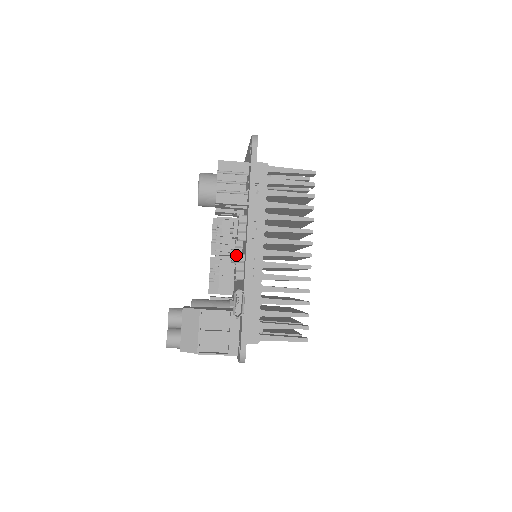
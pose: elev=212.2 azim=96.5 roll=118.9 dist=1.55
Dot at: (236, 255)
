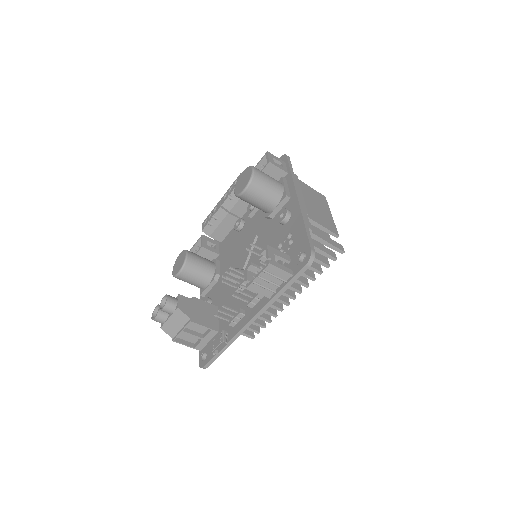
Dot at: (239, 309)
